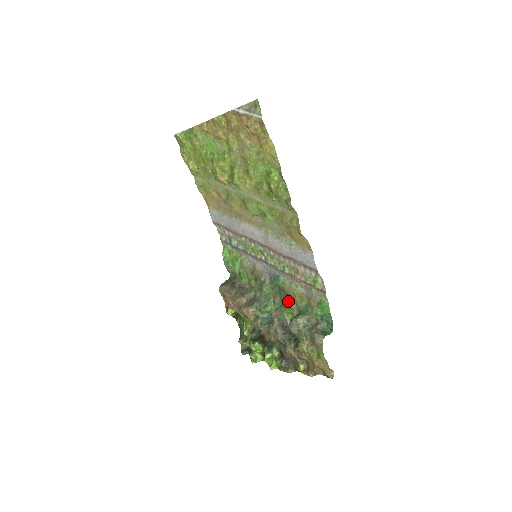
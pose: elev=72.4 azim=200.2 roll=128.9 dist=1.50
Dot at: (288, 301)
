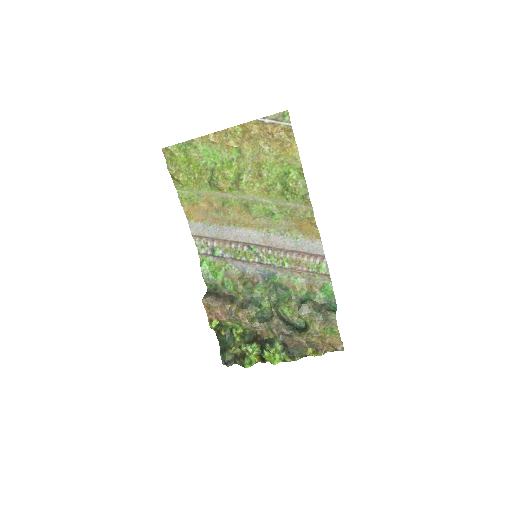
Dot at: (286, 294)
